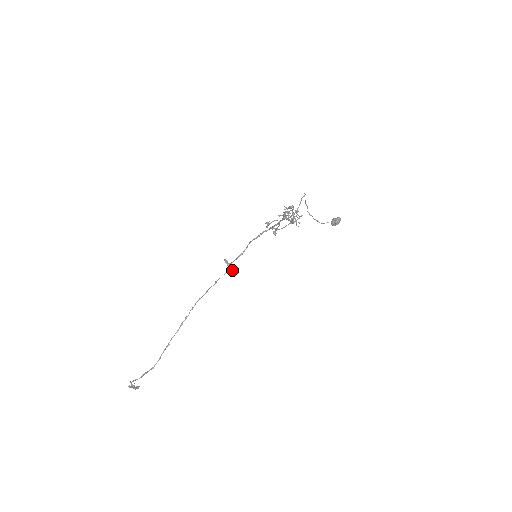
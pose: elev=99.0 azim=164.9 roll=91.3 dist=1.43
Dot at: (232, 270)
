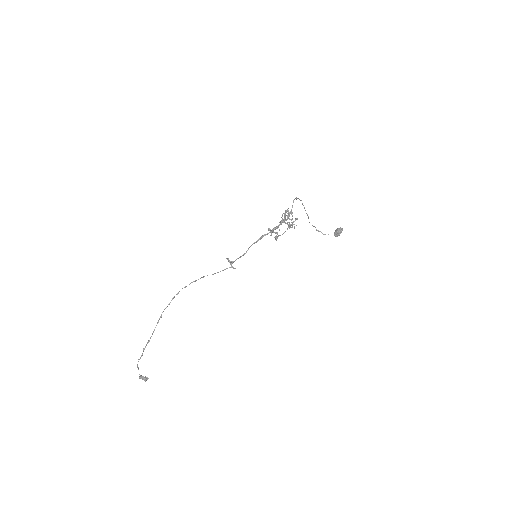
Dot at: (233, 267)
